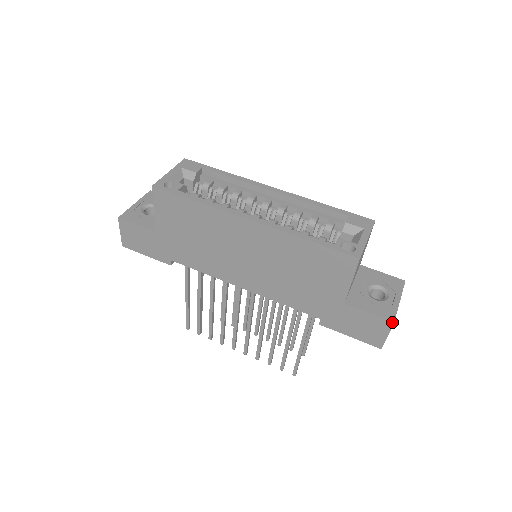
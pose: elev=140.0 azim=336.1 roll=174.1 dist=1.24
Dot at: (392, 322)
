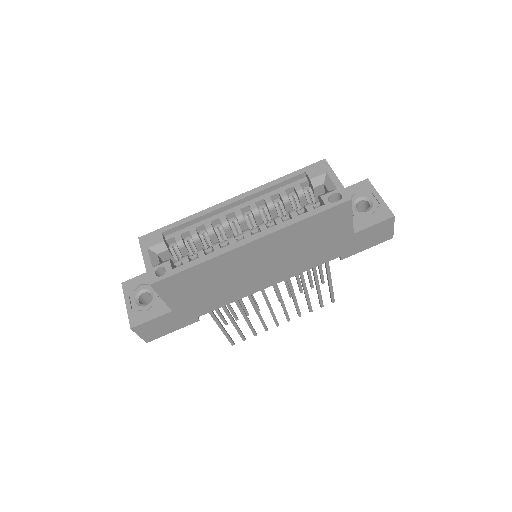
Dot at: (393, 217)
